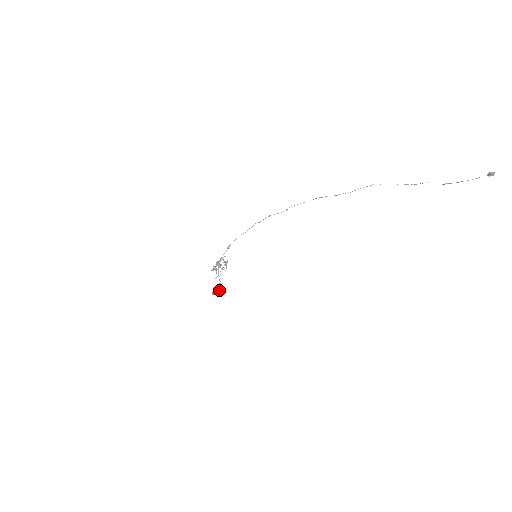
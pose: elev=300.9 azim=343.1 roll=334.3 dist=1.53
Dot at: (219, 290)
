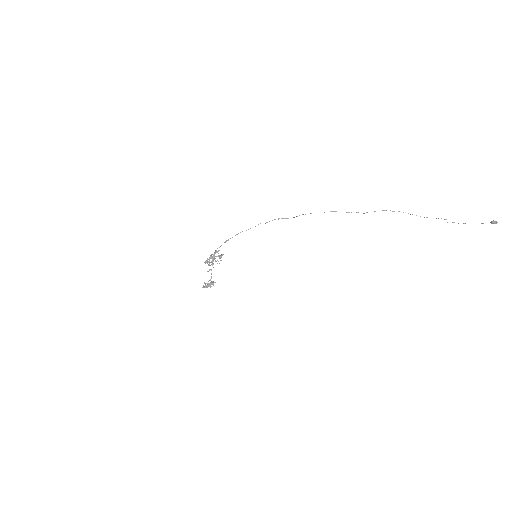
Dot at: (211, 284)
